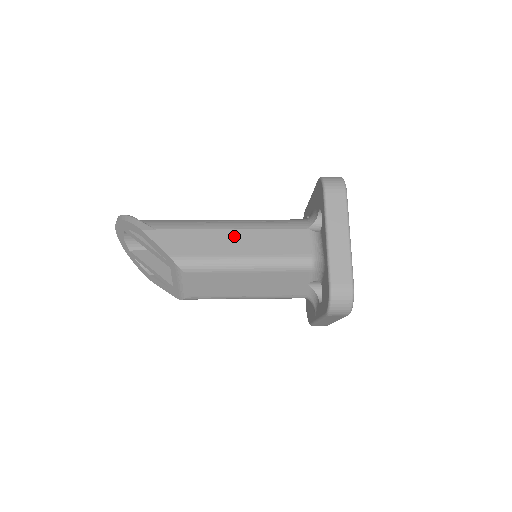
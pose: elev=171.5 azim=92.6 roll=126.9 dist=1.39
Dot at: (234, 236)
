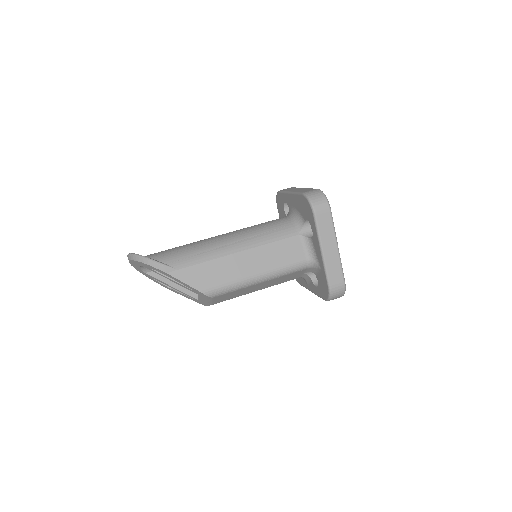
Dot at: (244, 258)
